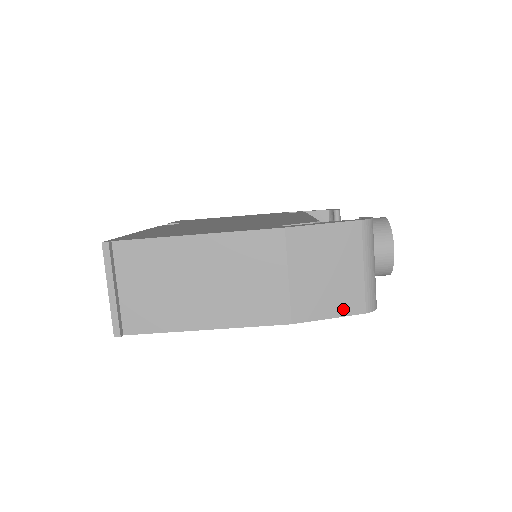
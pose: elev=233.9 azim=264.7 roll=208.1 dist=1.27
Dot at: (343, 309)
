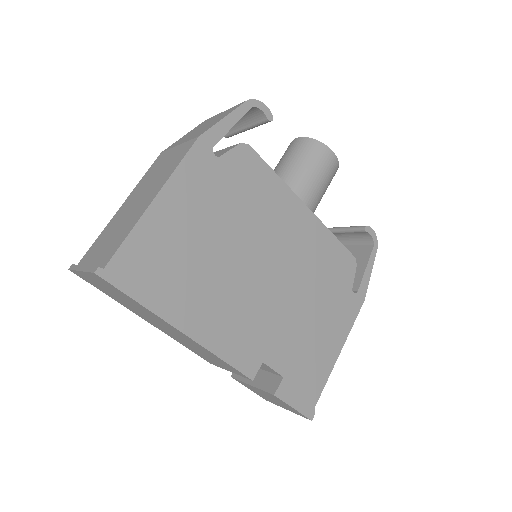
Dot at: (229, 113)
